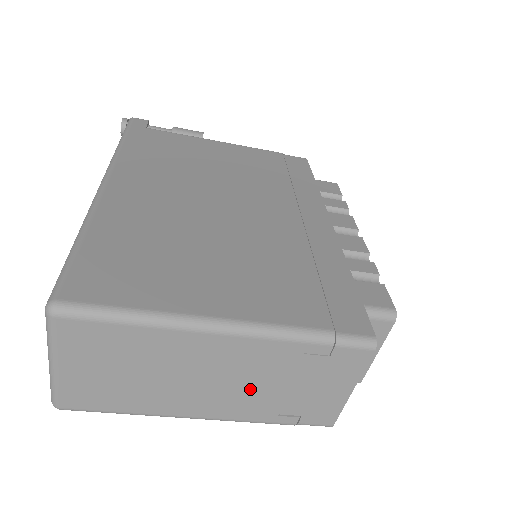
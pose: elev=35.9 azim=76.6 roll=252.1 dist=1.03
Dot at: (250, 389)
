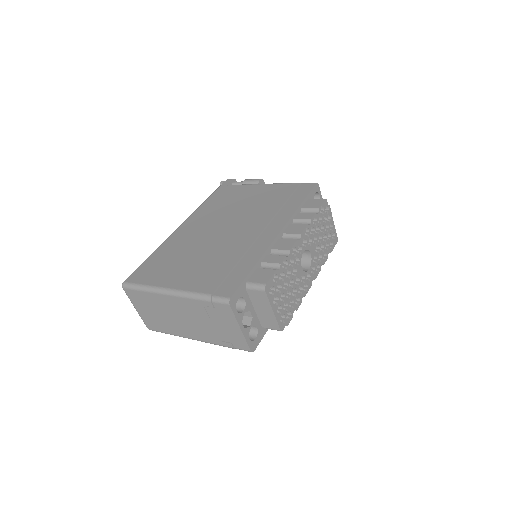
Dot at: (199, 324)
